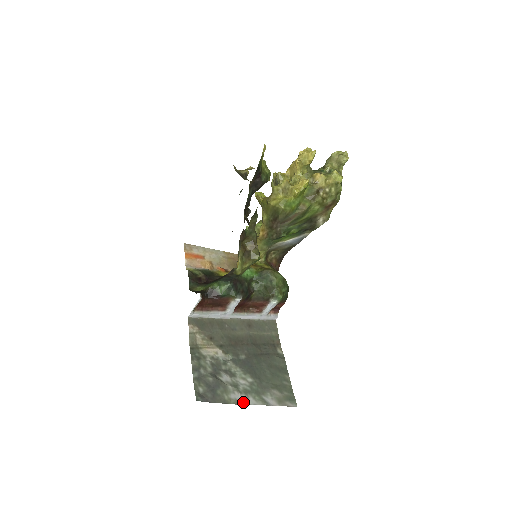
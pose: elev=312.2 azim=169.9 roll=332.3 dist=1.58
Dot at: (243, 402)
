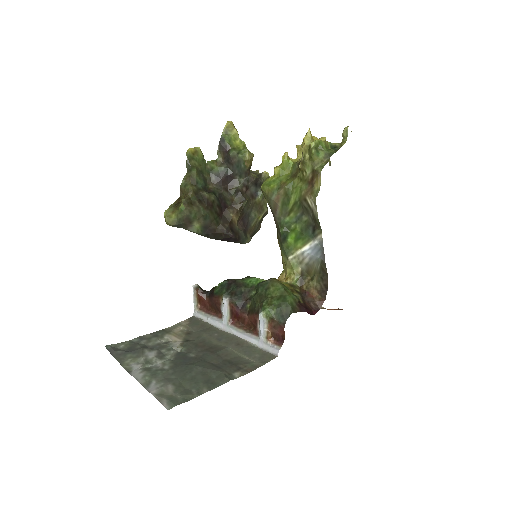
Dot at: (133, 372)
